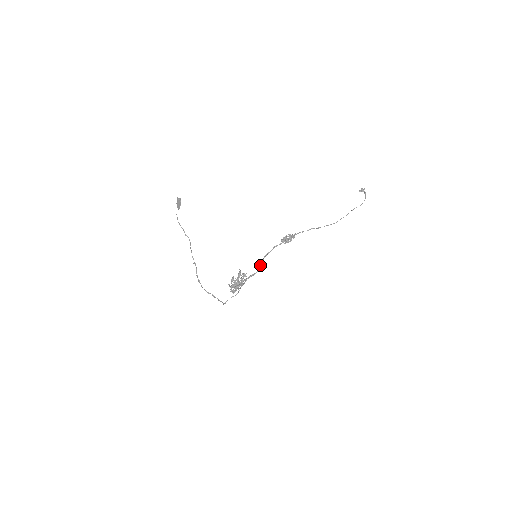
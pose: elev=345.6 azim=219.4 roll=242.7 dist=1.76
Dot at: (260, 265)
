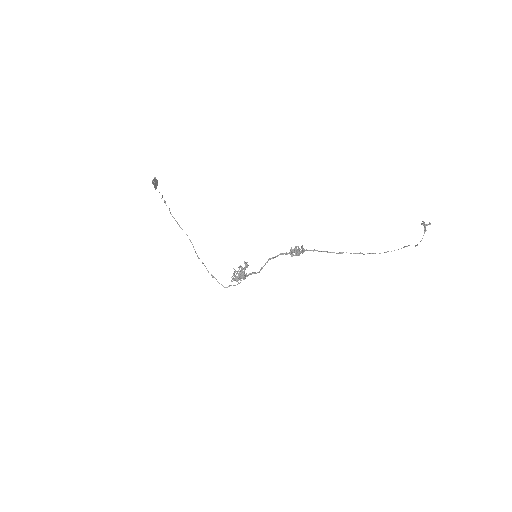
Dot at: (262, 267)
